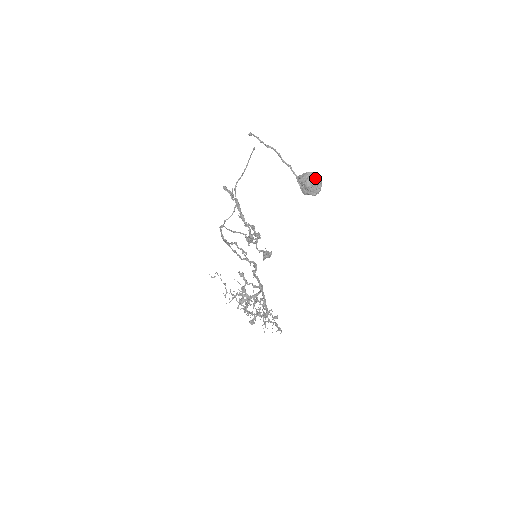
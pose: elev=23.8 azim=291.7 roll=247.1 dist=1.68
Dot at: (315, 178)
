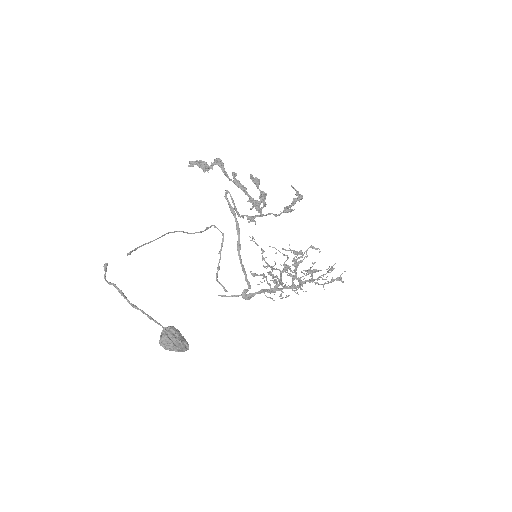
Dot at: (168, 349)
